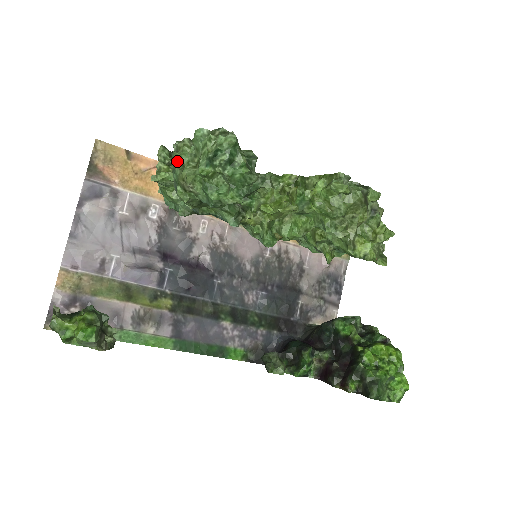
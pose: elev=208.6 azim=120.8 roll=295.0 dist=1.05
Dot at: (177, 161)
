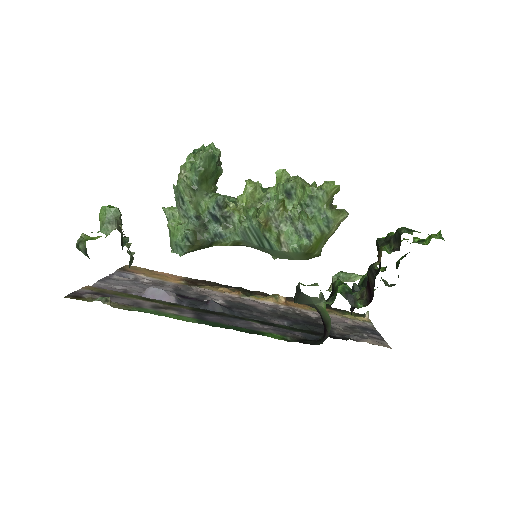
Dot at: occluded
